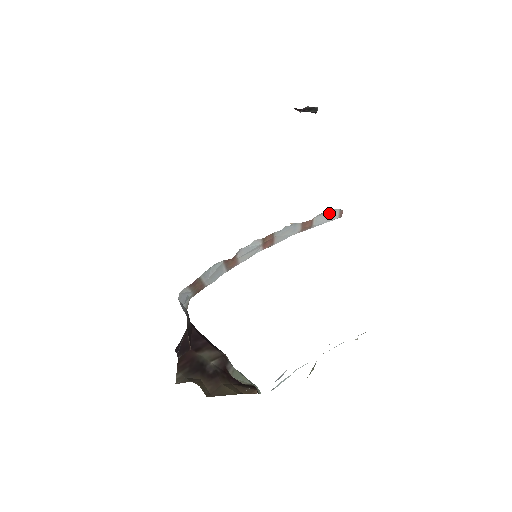
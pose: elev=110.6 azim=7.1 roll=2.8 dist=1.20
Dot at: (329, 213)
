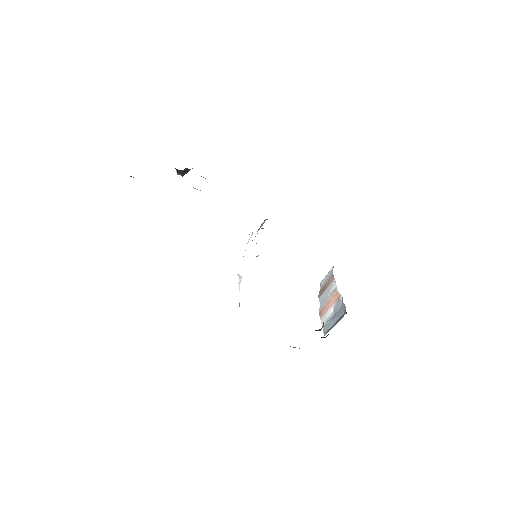
Dot at: (262, 223)
